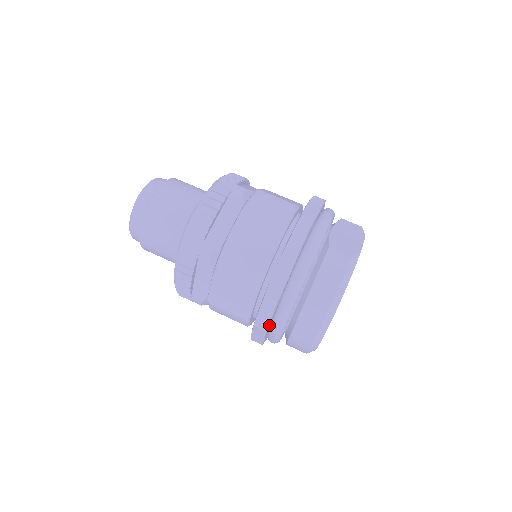
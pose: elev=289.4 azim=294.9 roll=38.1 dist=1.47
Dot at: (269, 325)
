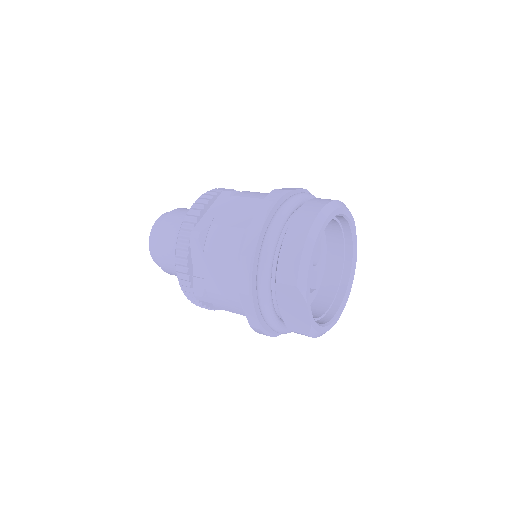
Dot at: (271, 213)
